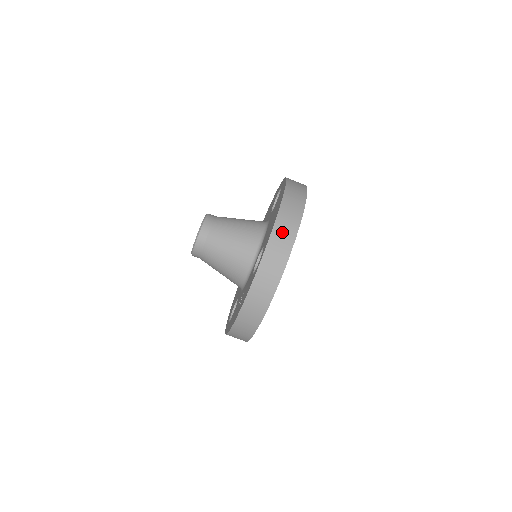
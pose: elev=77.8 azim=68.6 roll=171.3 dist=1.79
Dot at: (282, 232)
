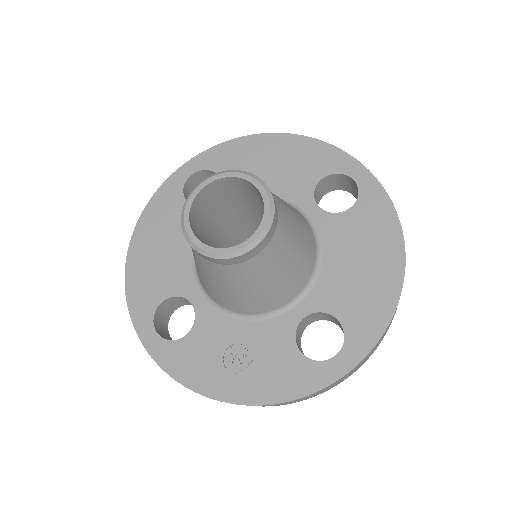
Dot at: occluded
